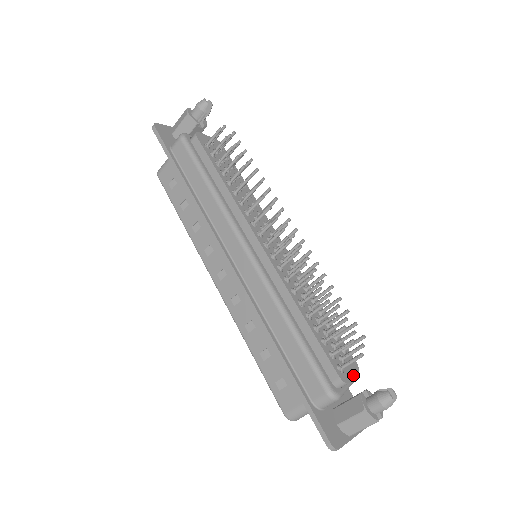
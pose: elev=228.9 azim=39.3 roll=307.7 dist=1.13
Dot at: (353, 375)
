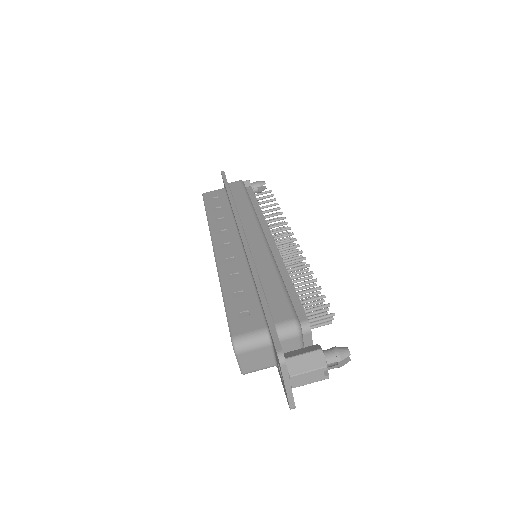
Dot at: occluded
